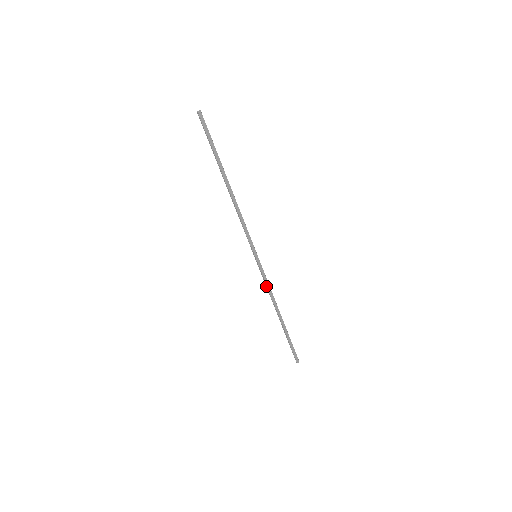
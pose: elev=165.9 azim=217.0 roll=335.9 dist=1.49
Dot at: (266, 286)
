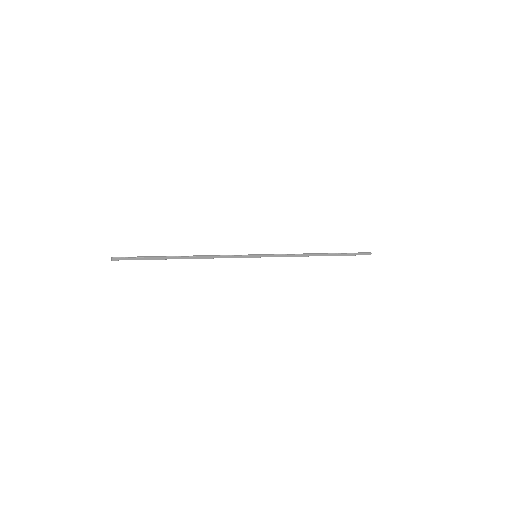
Dot at: (286, 256)
